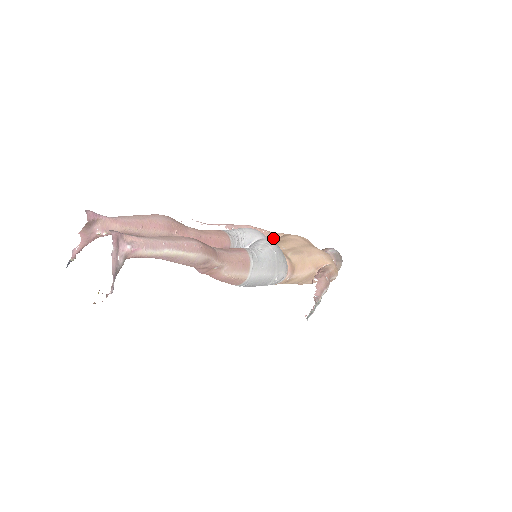
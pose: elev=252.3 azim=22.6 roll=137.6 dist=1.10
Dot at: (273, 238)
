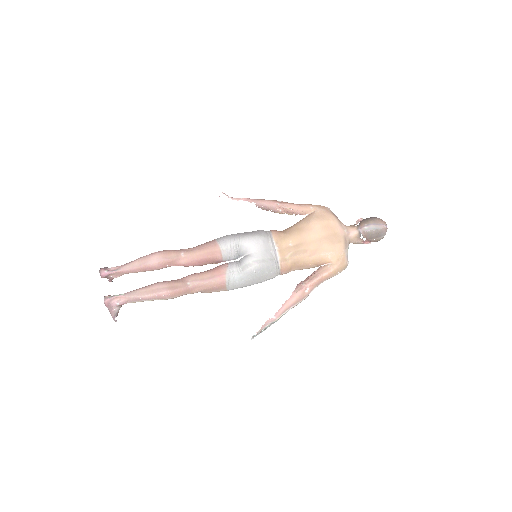
Dot at: occluded
